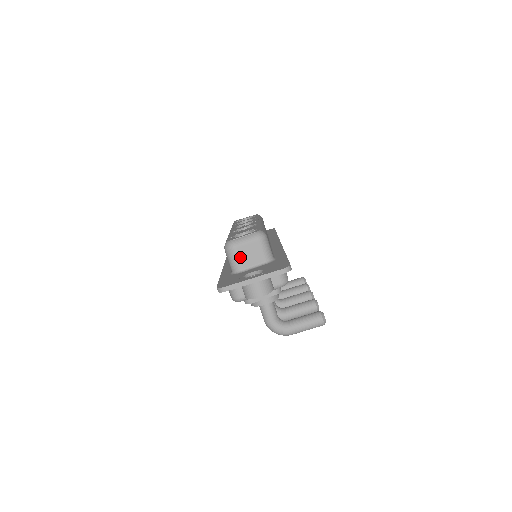
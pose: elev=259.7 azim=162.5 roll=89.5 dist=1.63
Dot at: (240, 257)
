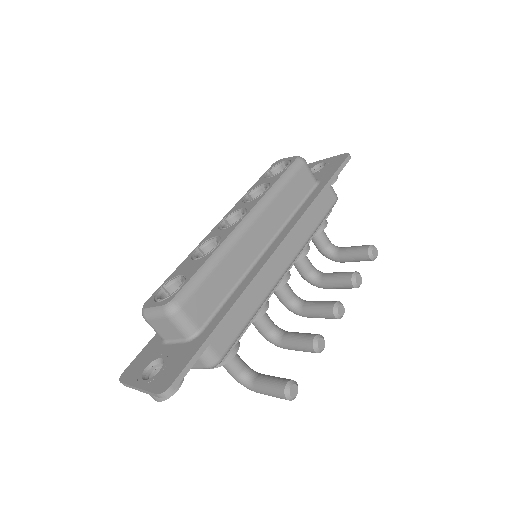
Dot at: (156, 329)
